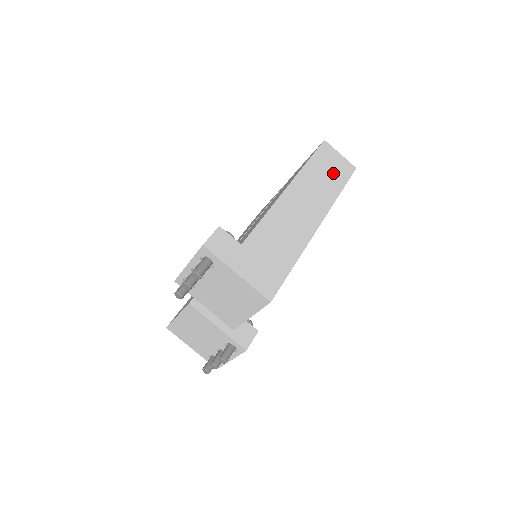
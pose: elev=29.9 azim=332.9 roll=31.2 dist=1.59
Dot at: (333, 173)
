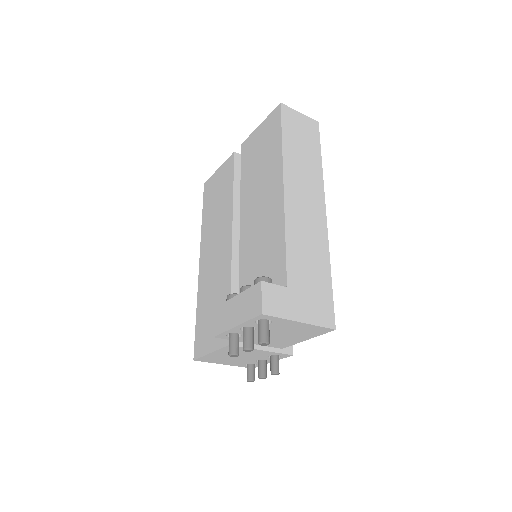
Dot at: (306, 142)
